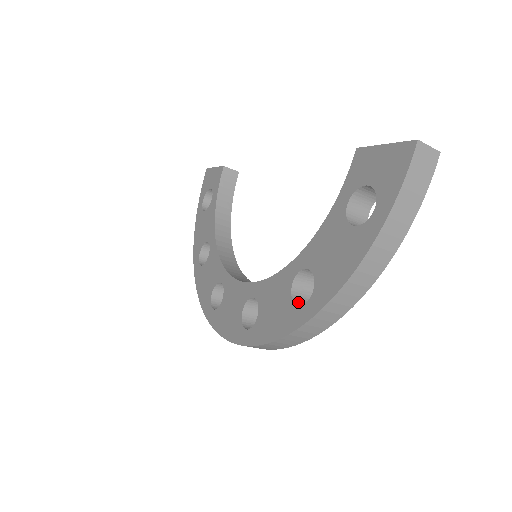
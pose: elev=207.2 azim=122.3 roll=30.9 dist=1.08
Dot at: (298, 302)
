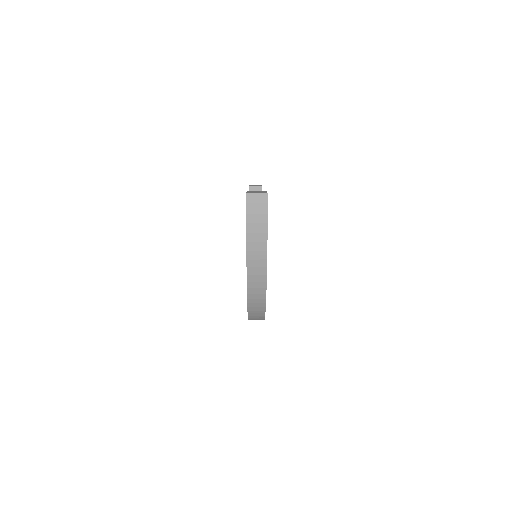
Dot at: occluded
